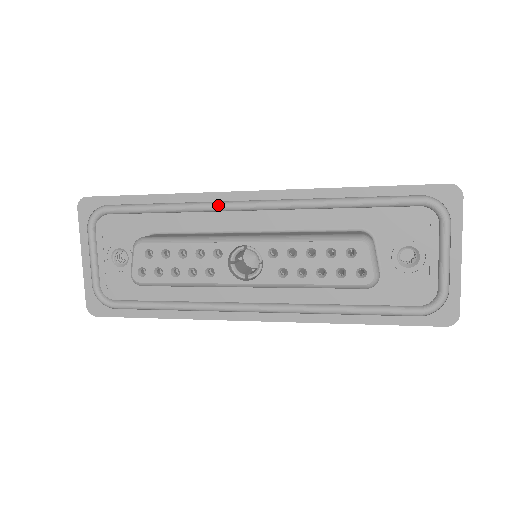
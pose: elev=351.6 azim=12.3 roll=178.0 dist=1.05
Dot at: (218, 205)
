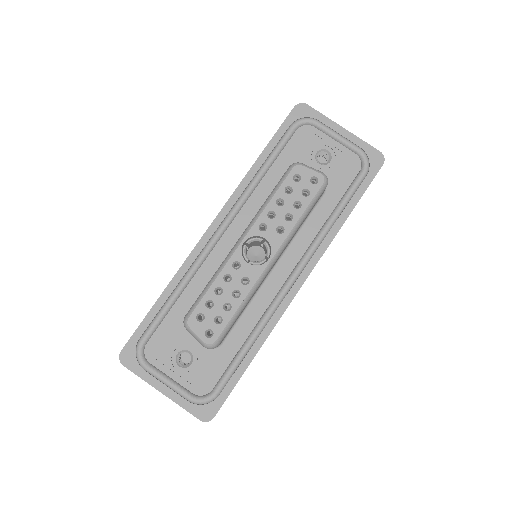
Dot at: (203, 253)
